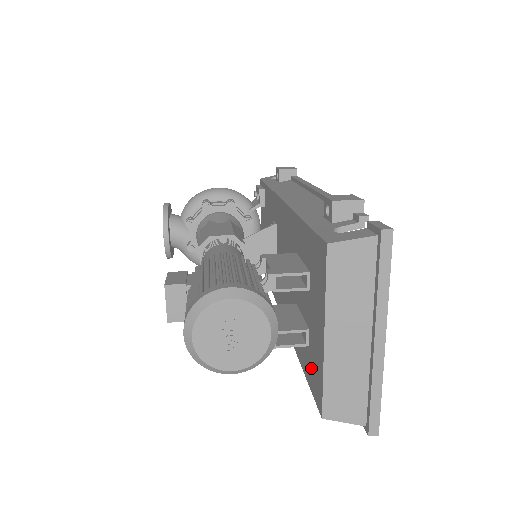
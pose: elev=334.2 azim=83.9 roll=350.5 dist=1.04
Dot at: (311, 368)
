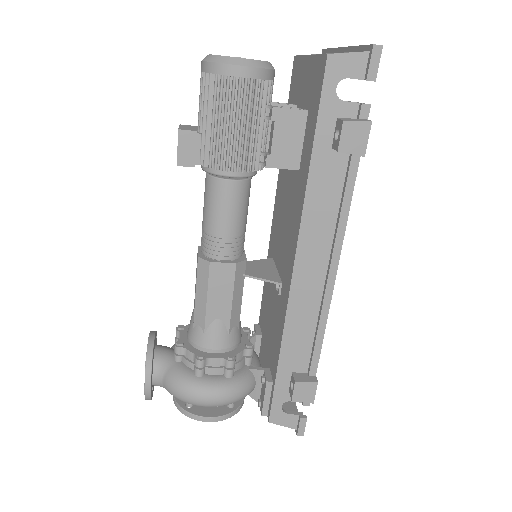
Dot at: (313, 99)
